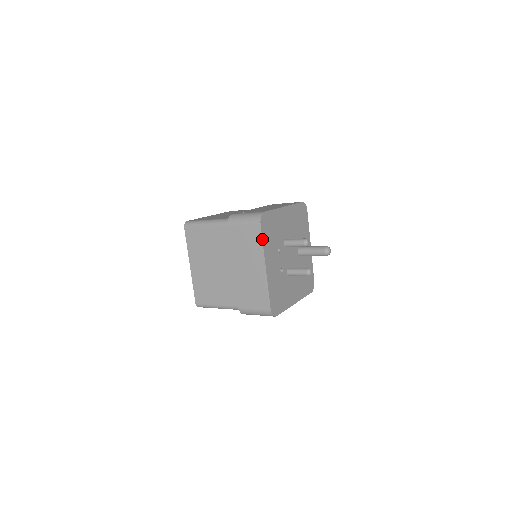
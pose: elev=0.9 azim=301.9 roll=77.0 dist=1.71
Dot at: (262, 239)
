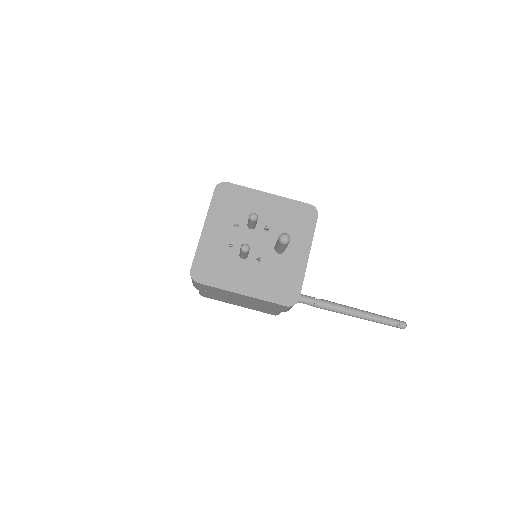
Dot at: (211, 202)
